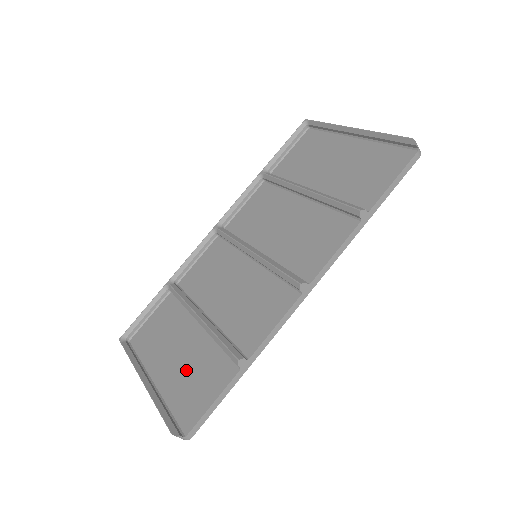
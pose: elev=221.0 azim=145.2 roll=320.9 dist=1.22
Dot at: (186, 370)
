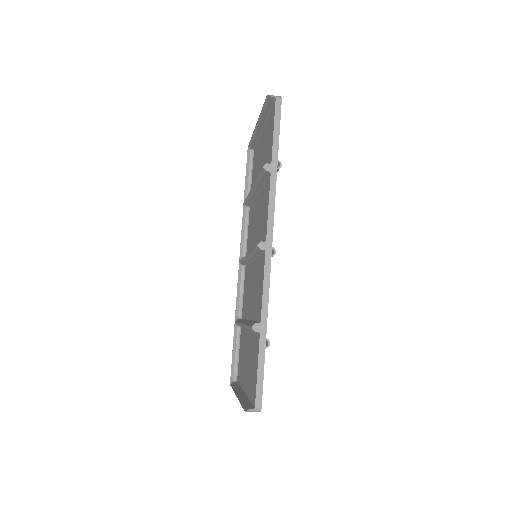
Dot at: (249, 366)
